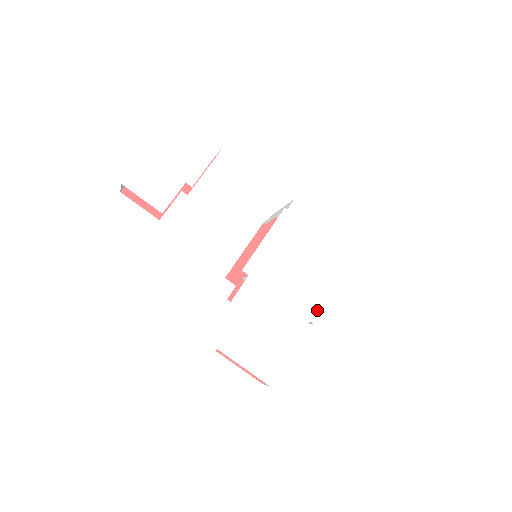
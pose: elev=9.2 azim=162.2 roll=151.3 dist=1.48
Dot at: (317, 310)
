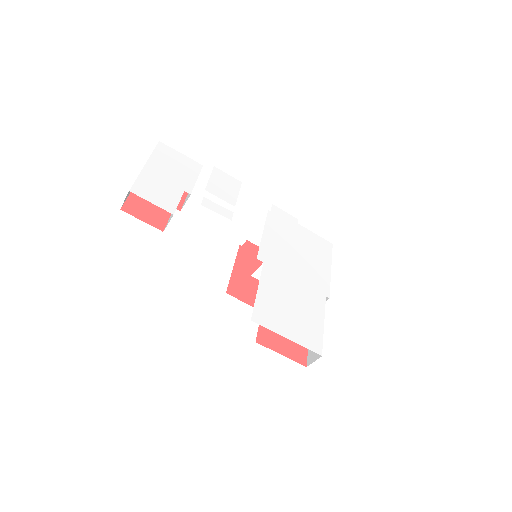
Dot at: (327, 287)
